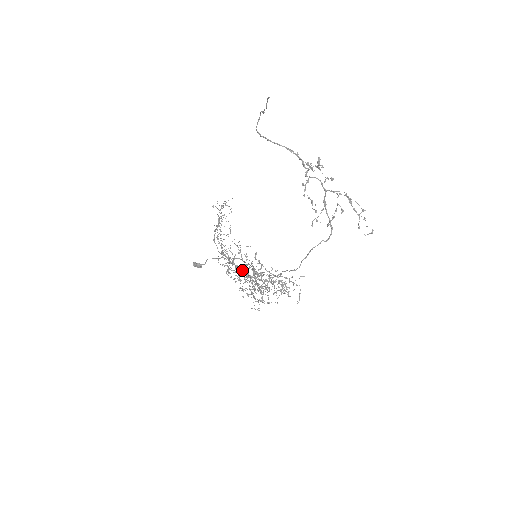
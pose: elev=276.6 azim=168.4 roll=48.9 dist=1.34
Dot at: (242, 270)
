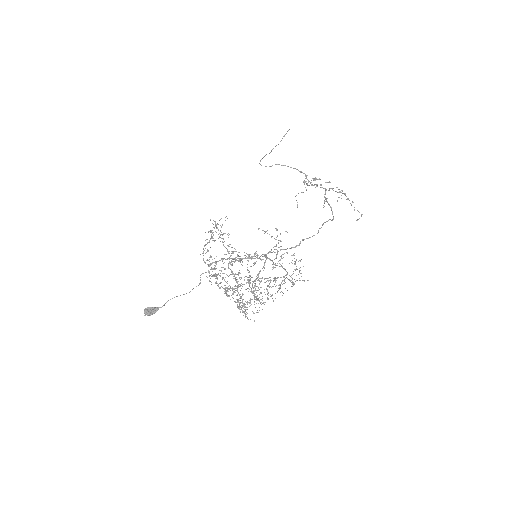
Dot at: occluded
